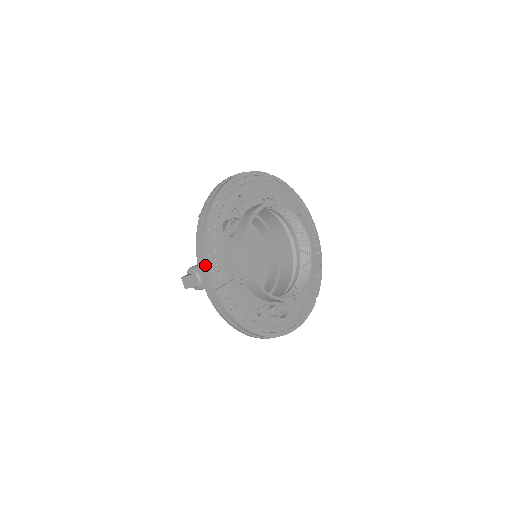
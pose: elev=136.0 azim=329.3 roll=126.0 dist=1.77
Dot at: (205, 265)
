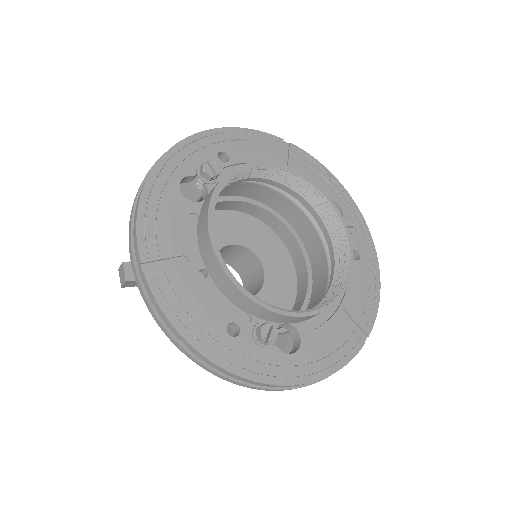
Dot at: (135, 232)
